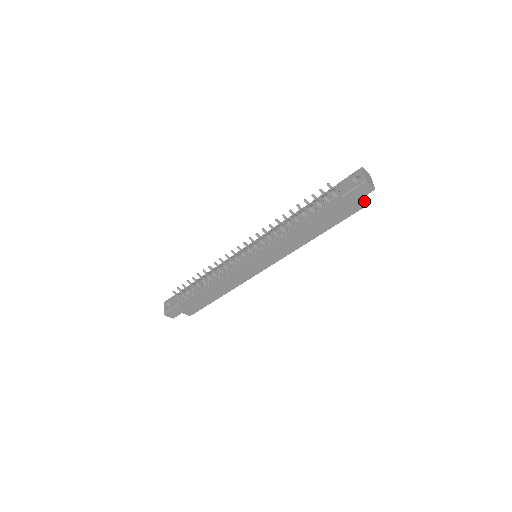
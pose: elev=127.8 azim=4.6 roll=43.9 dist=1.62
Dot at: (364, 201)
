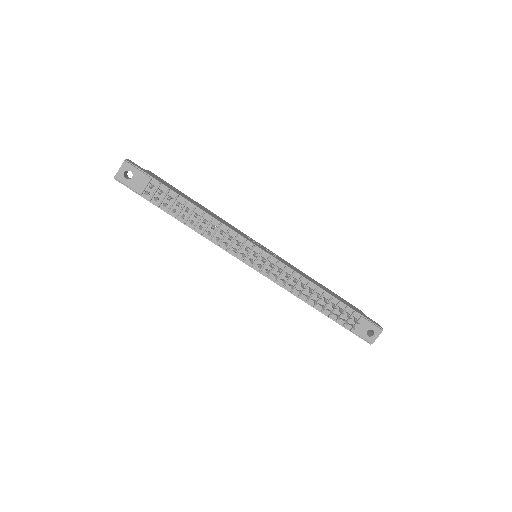
Dot at: occluded
